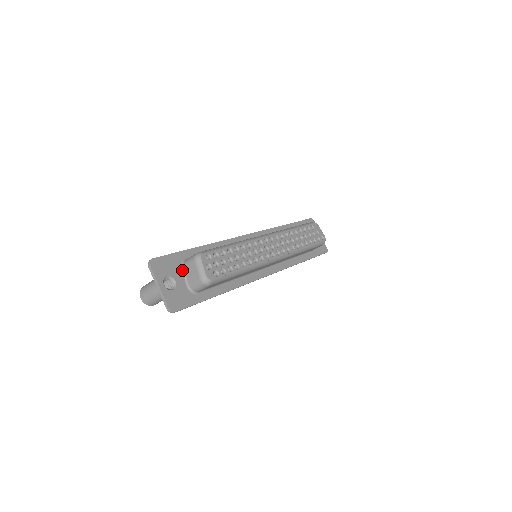
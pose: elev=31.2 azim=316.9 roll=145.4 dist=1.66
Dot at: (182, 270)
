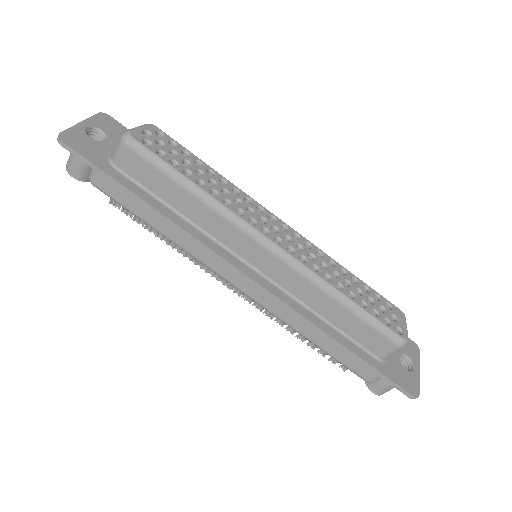
Dot at: occluded
